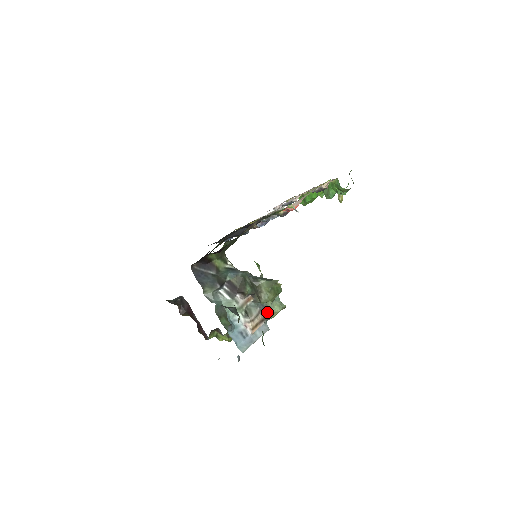
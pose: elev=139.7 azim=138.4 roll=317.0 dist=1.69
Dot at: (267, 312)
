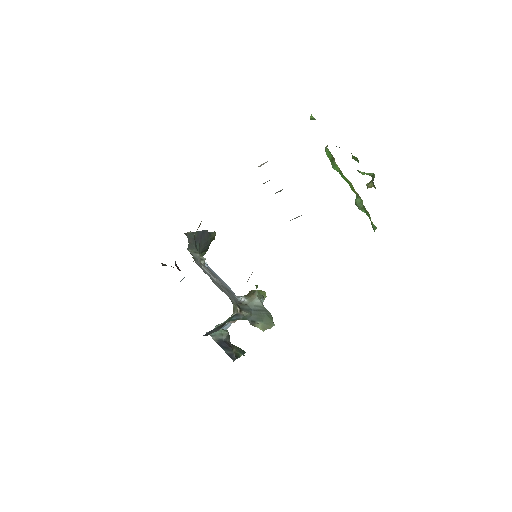
Dot at: occluded
